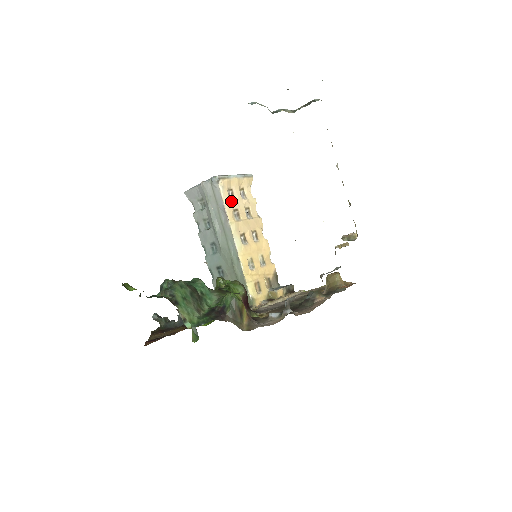
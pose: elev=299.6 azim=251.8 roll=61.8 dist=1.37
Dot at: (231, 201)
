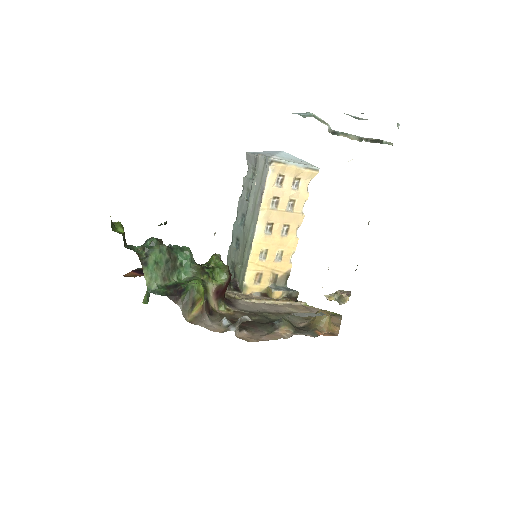
Dot at: (275, 187)
